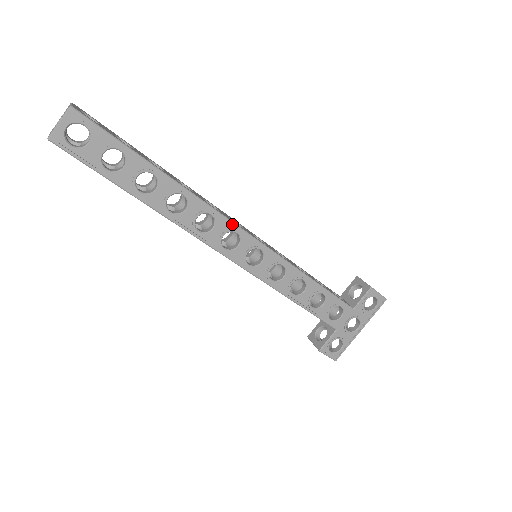
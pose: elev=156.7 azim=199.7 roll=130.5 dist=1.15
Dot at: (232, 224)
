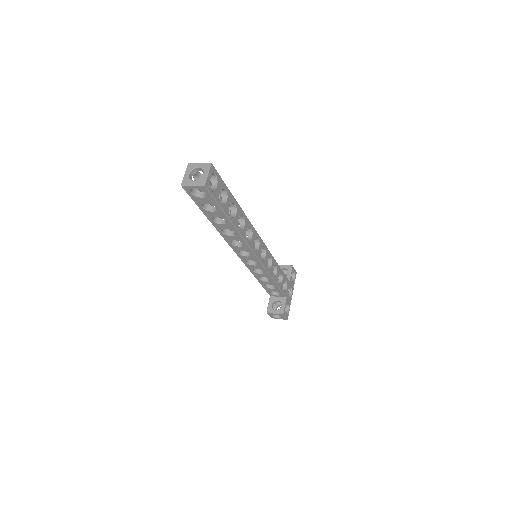
Dot at: (257, 233)
